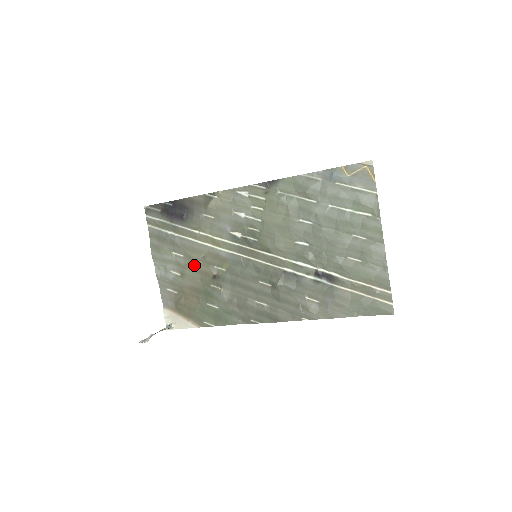
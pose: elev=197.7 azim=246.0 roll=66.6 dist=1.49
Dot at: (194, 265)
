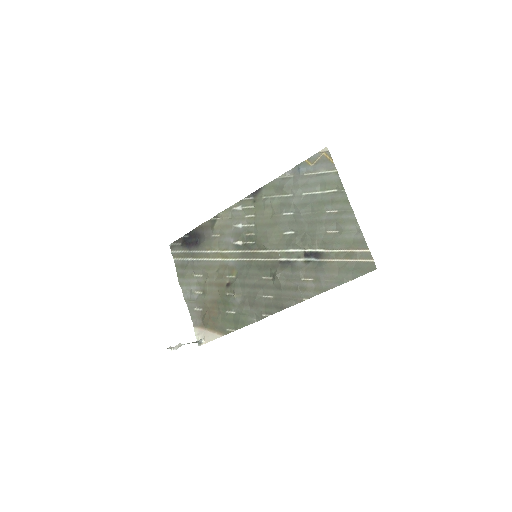
Dot at: (211, 280)
